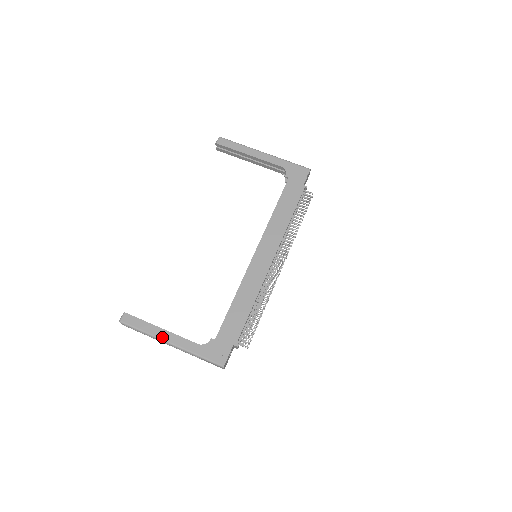
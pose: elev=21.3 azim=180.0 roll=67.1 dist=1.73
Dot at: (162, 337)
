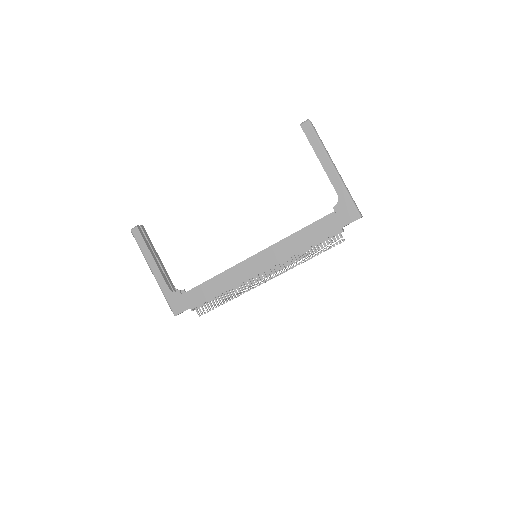
Dot at: (150, 264)
